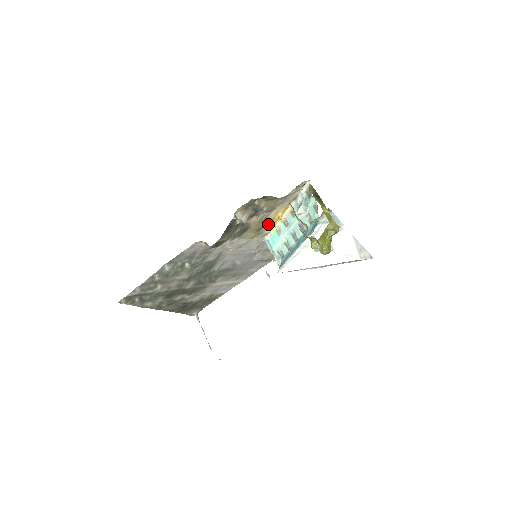
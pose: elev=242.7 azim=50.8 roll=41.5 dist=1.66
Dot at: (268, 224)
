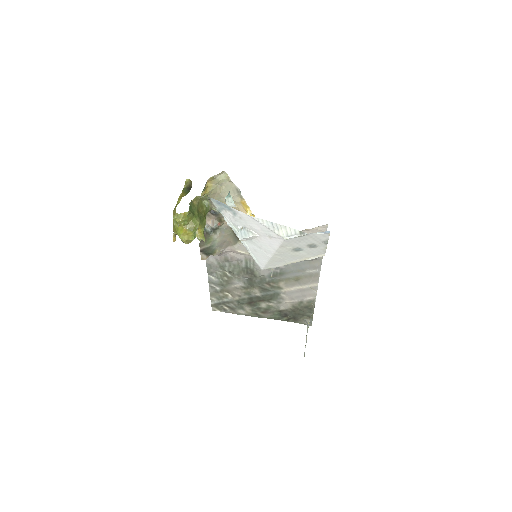
Dot at: occluded
